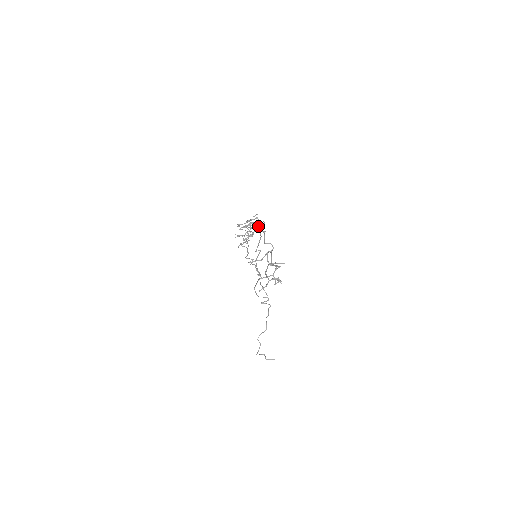
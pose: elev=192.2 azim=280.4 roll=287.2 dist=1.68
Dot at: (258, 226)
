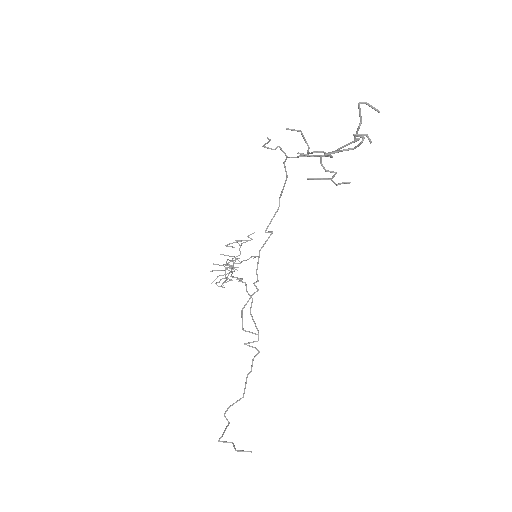
Dot at: occluded
